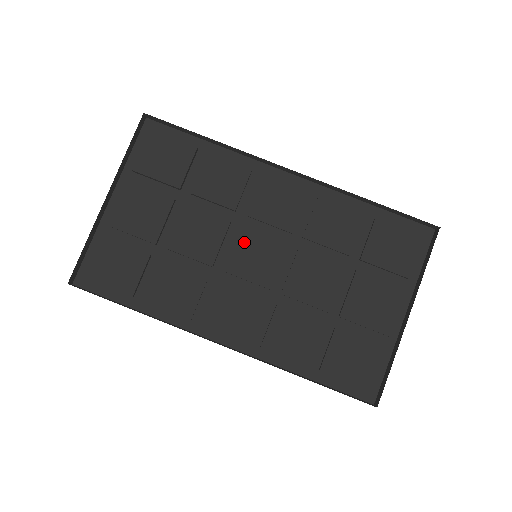
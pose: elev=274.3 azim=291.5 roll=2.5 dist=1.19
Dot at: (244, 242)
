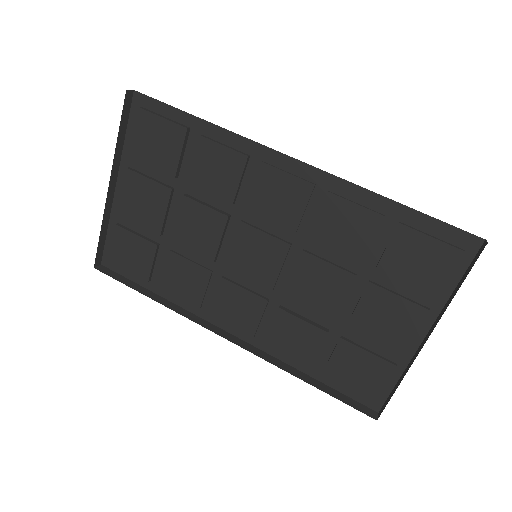
Dot at: (244, 239)
